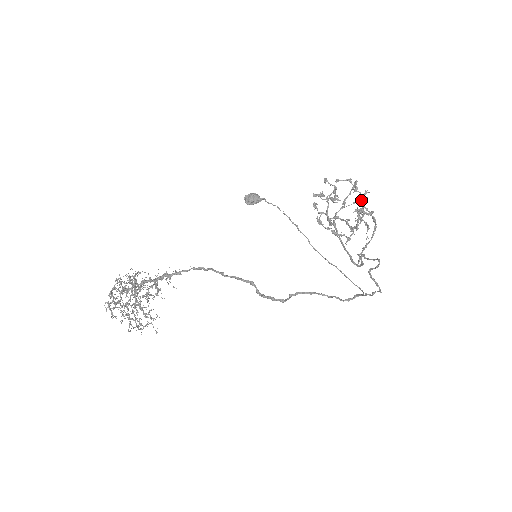
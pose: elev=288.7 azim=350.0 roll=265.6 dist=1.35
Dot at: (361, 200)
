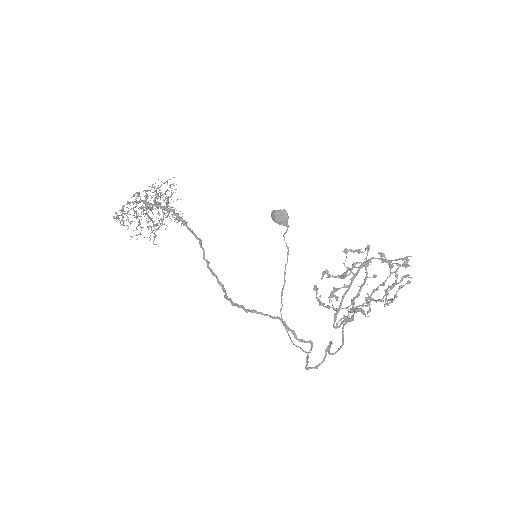
Dot at: (409, 265)
